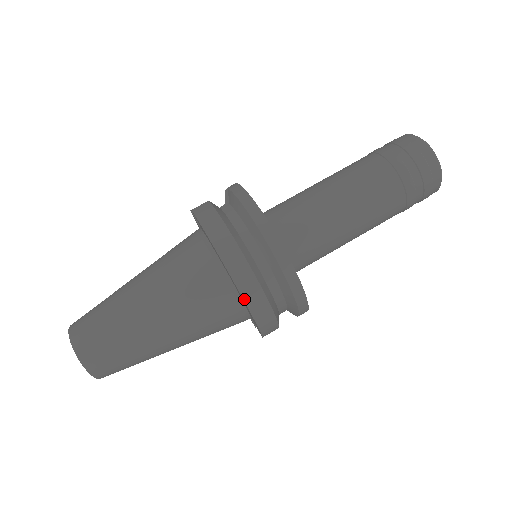
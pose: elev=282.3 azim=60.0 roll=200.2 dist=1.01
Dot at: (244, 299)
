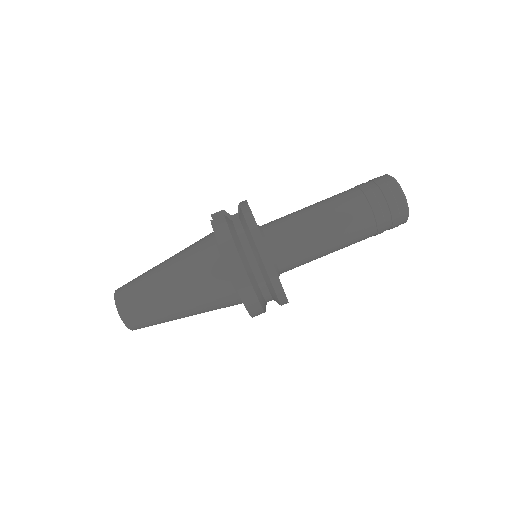
Dot at: (240, 295)
